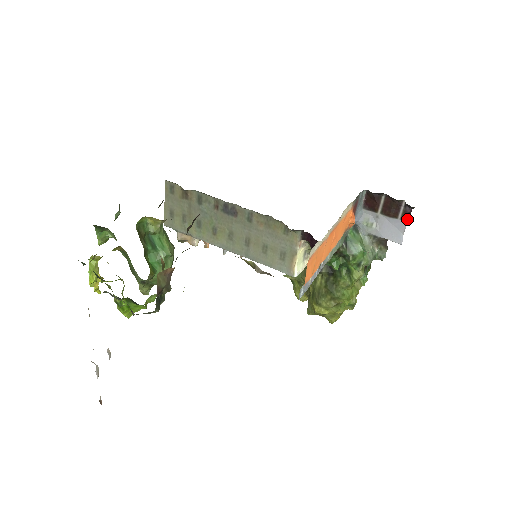
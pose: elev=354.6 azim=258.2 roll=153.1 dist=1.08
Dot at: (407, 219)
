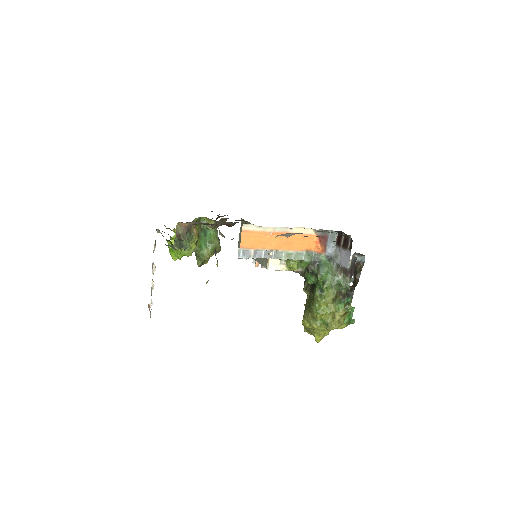
Dot at: occluded
